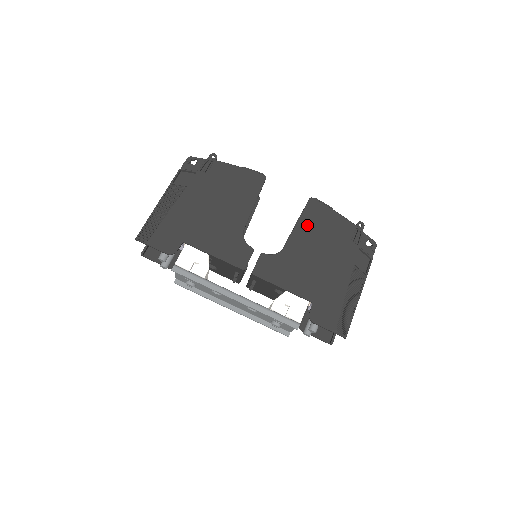
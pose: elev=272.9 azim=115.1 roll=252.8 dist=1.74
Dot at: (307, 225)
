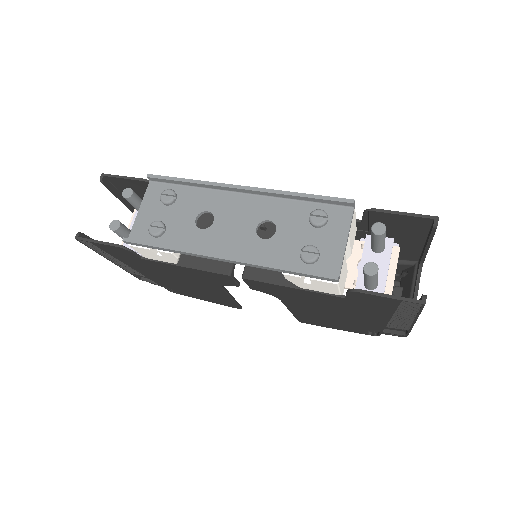
Dot at: occluded
